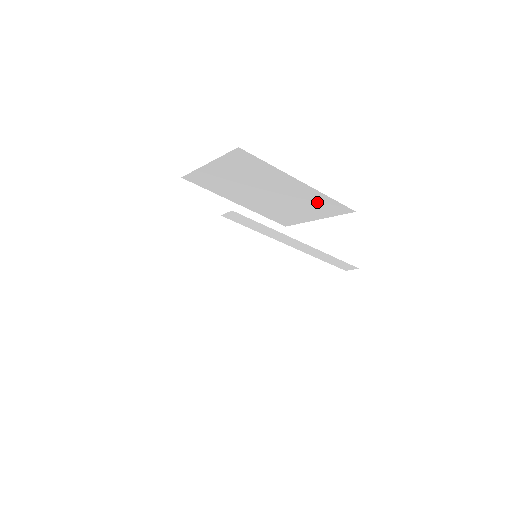
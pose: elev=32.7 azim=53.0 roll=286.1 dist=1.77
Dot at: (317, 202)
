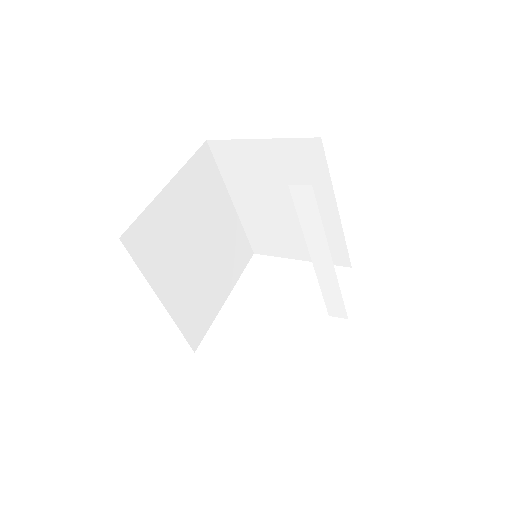
Dot at: occluded
